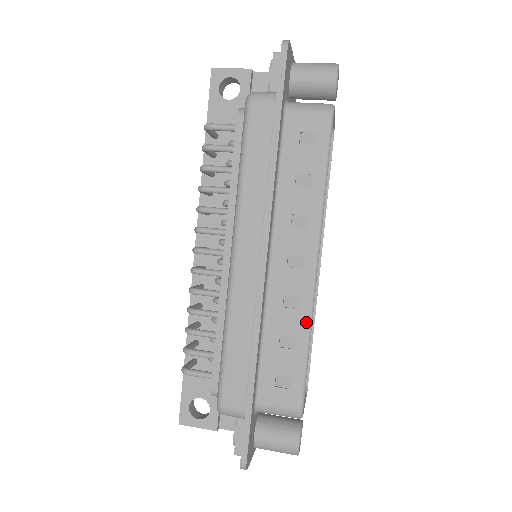
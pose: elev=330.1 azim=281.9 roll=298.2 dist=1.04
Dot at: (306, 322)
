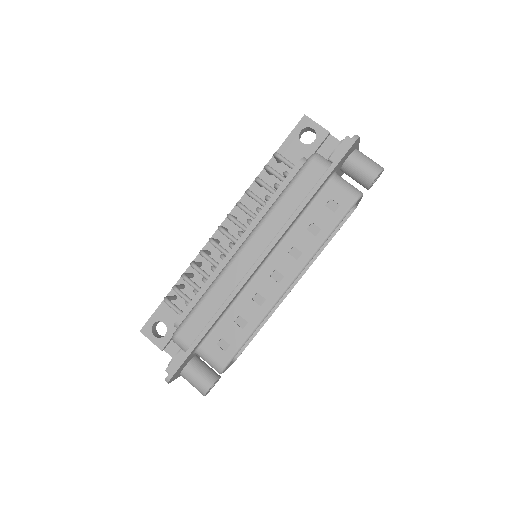
Dot at: (260, 317)
